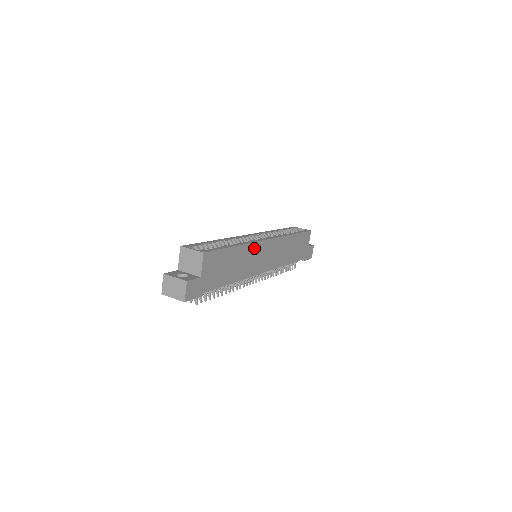
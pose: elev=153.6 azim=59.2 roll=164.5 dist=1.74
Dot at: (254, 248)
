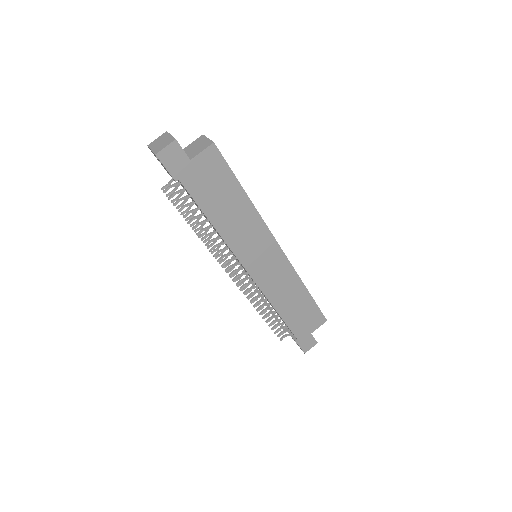
Dot at: (260, 229)
